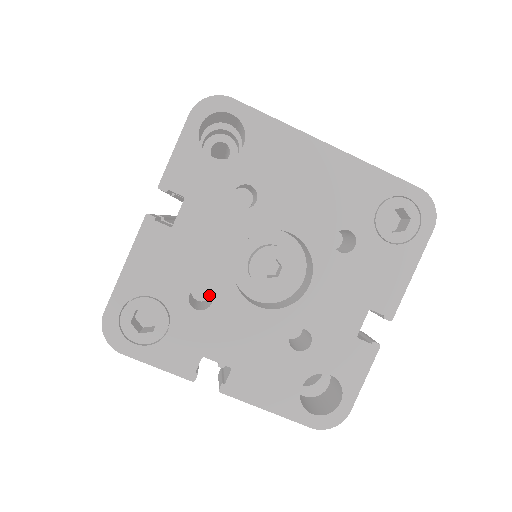
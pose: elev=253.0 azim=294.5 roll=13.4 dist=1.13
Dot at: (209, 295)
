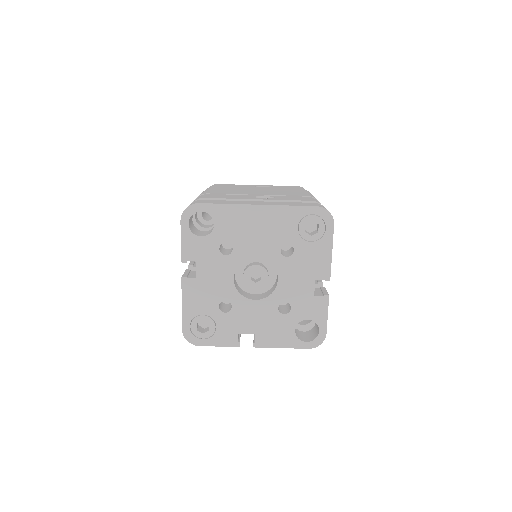
Dot at: occluded
